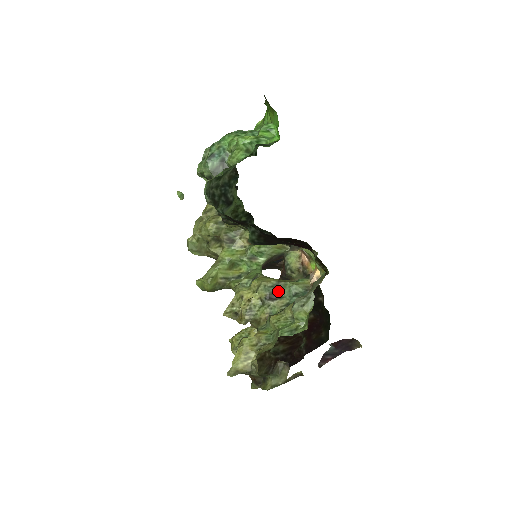
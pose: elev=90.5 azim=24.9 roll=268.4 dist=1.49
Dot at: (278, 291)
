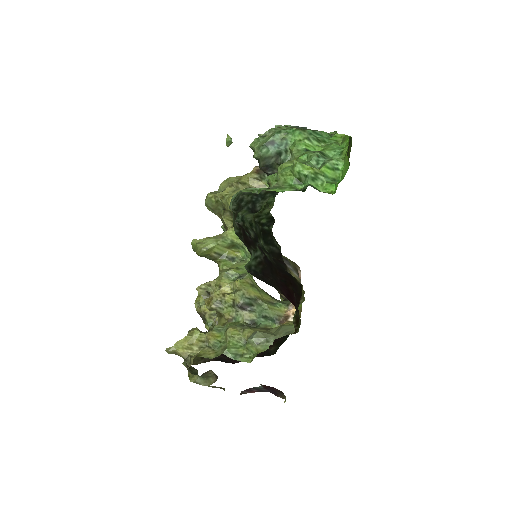
Dot at: (252, 304)
